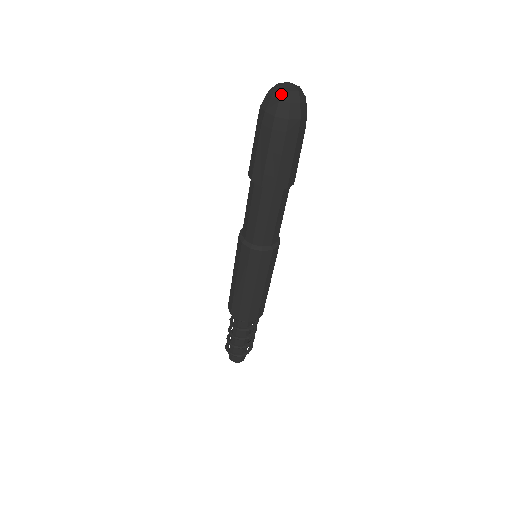
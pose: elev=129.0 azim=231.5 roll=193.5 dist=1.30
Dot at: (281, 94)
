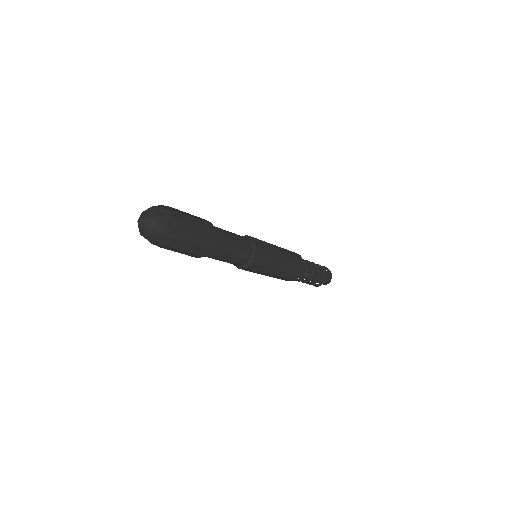
Dot at: (139, 230)
